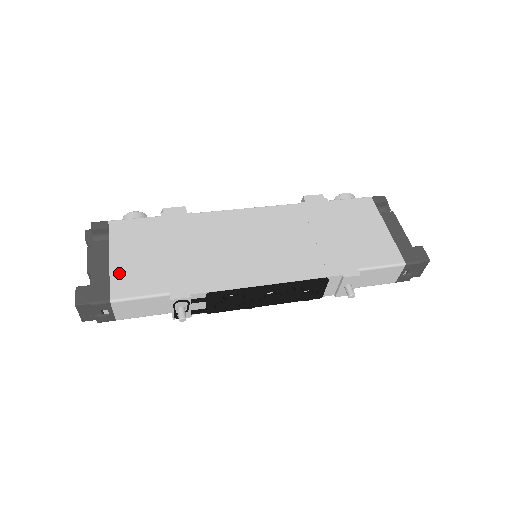
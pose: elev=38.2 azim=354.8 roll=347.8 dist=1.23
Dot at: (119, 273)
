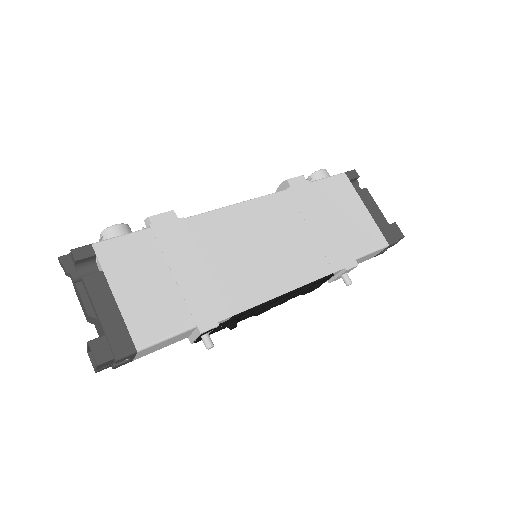
Dot at: (133, 313)
